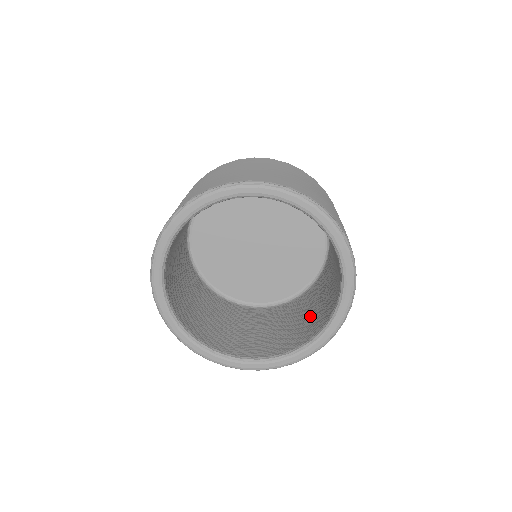
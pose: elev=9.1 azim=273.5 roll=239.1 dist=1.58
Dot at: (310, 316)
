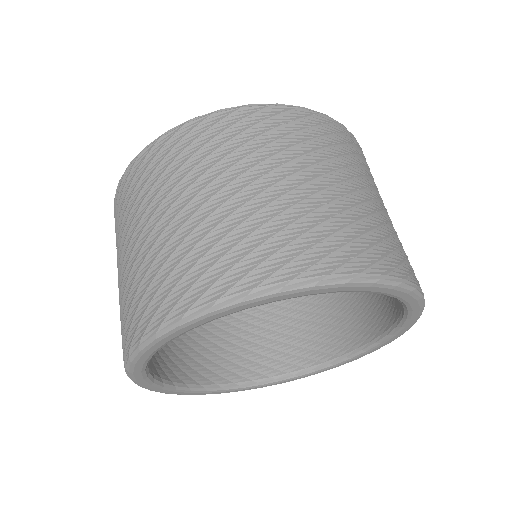
Dot at: (247, 332)
